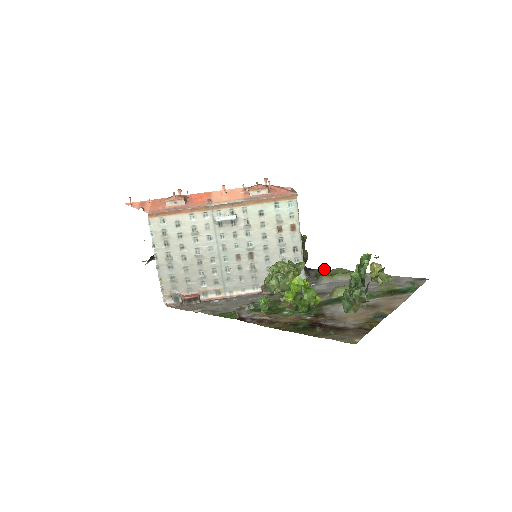
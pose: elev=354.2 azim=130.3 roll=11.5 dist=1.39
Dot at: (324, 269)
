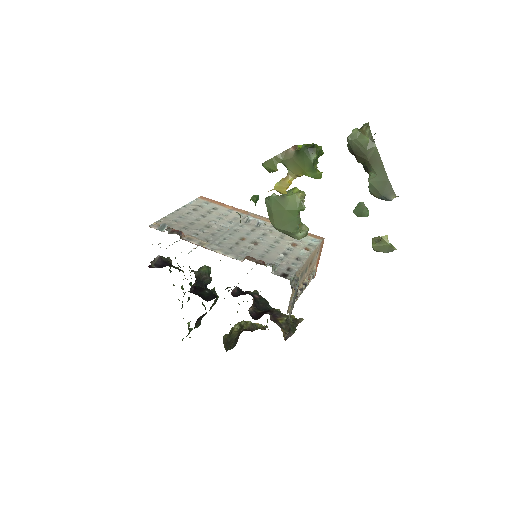
Dot at: occluded
